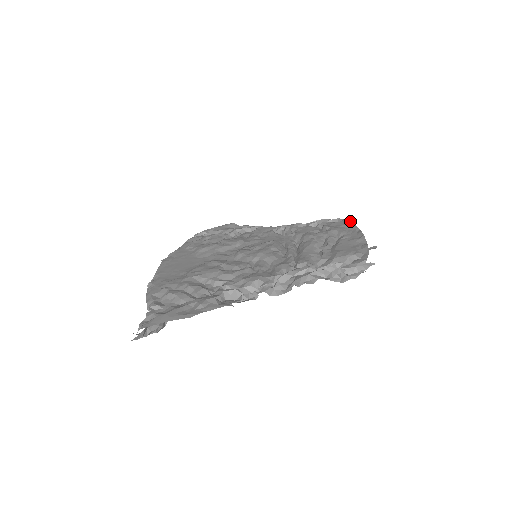
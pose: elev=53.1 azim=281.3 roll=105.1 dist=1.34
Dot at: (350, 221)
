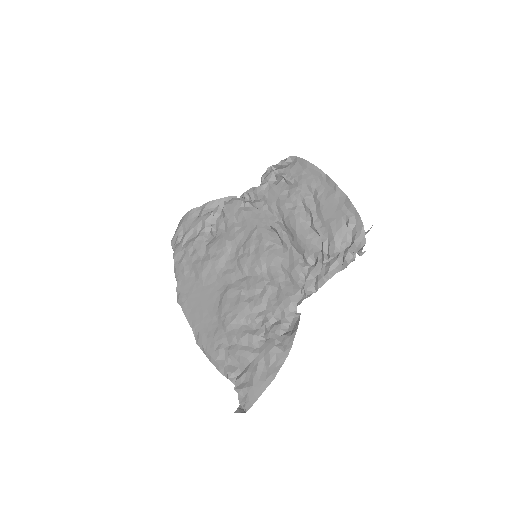
Dot at: (307, 162)
